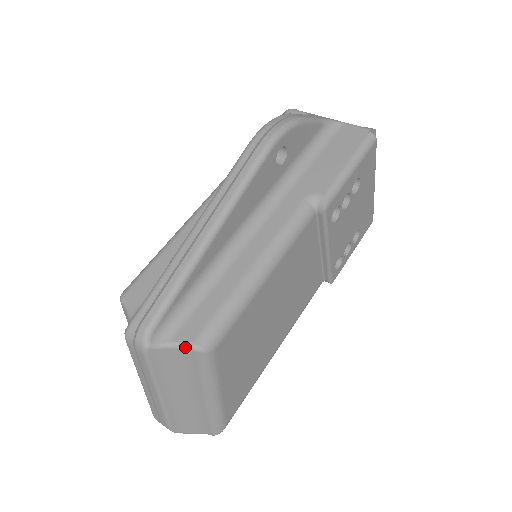
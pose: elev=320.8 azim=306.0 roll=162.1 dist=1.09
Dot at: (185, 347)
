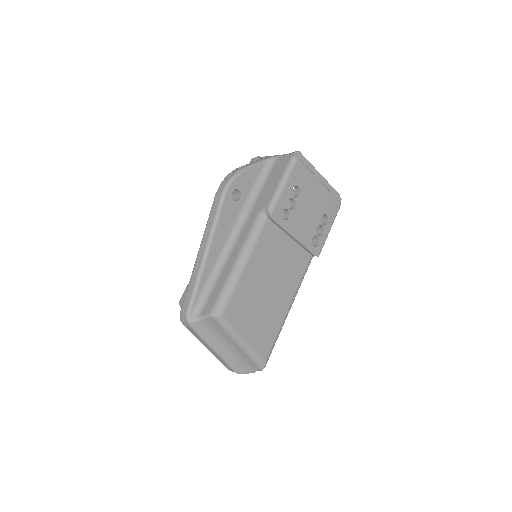
Dot at: (207, 317)
